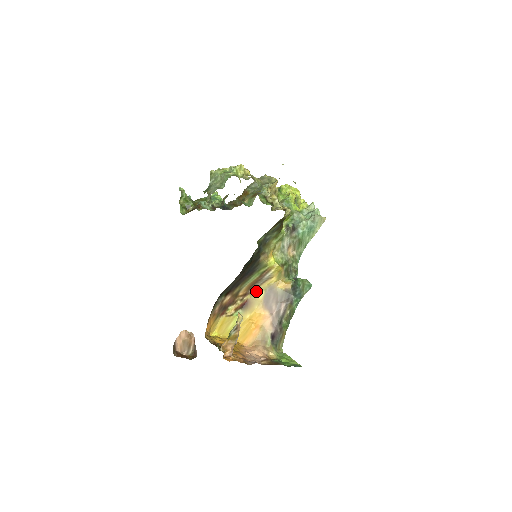
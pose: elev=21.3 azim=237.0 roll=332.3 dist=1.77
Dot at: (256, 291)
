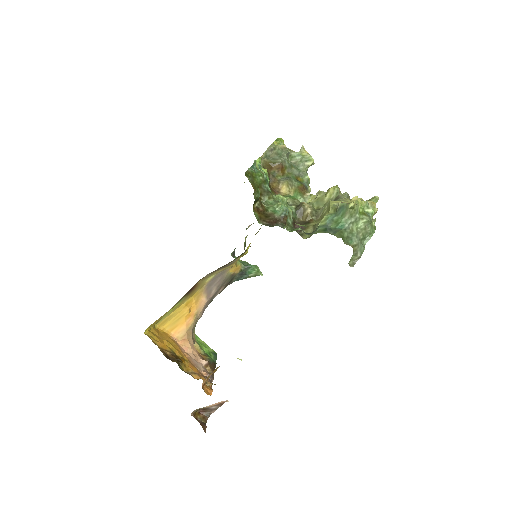
Dot at: (209, 275)
